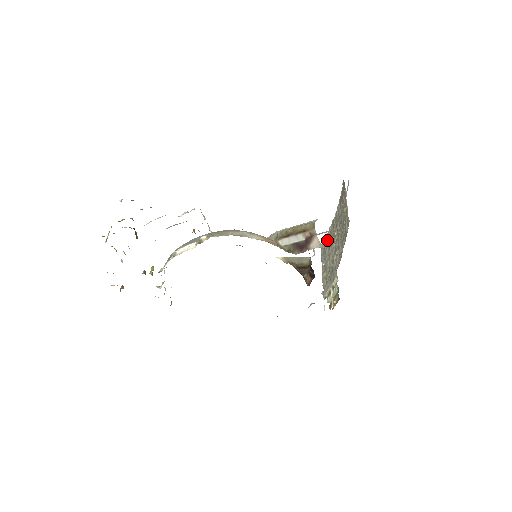
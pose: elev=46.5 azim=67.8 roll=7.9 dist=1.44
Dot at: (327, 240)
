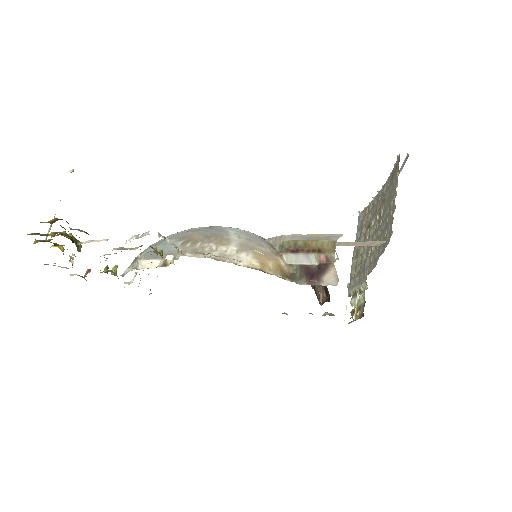
Dot at: (367, 214)
